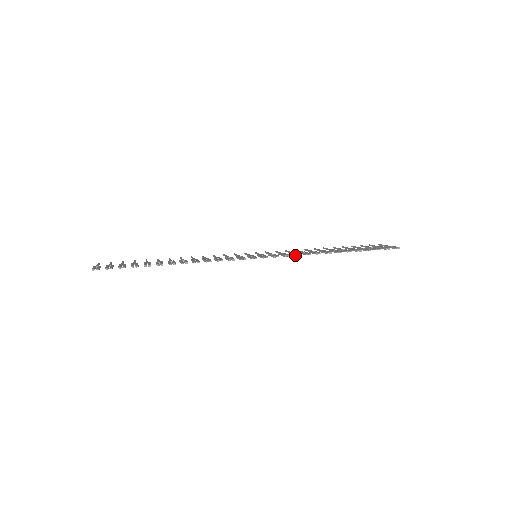
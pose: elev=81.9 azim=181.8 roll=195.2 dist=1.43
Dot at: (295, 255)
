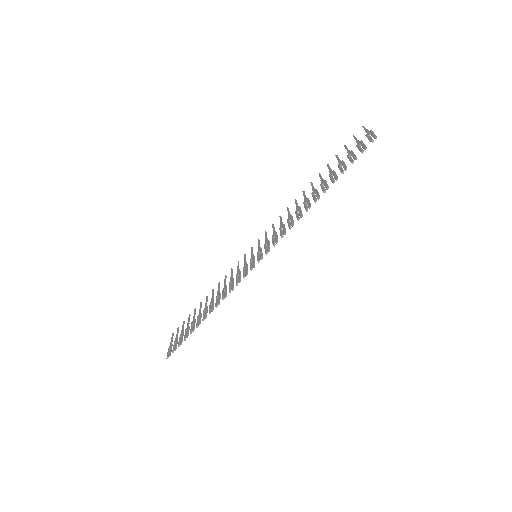
Dot at: occluded
